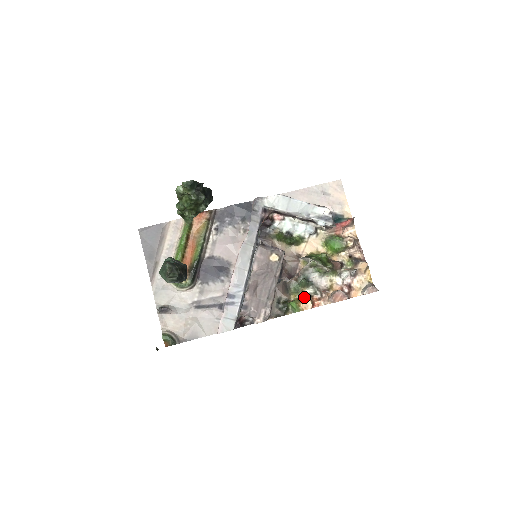
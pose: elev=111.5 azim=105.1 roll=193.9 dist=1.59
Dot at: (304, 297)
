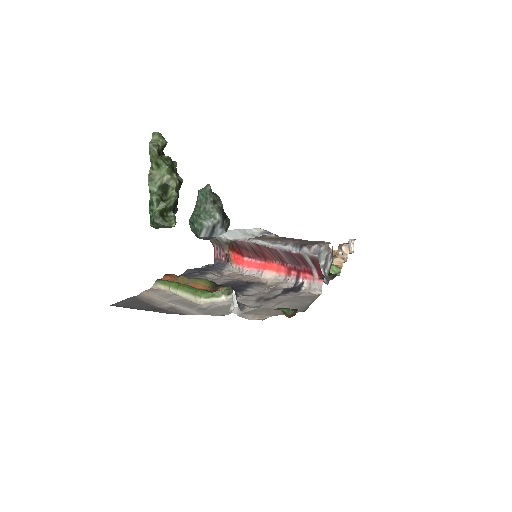
Dot at: occluded
